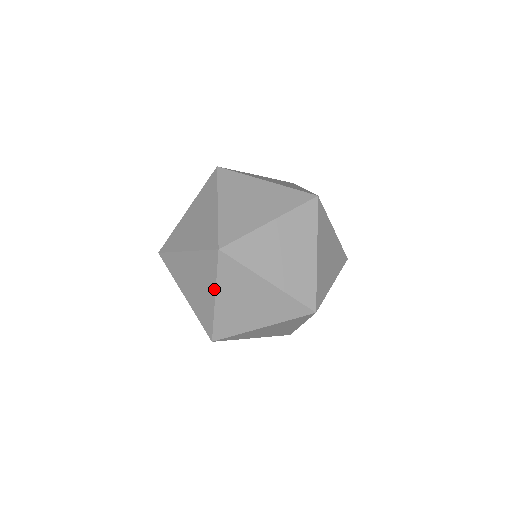
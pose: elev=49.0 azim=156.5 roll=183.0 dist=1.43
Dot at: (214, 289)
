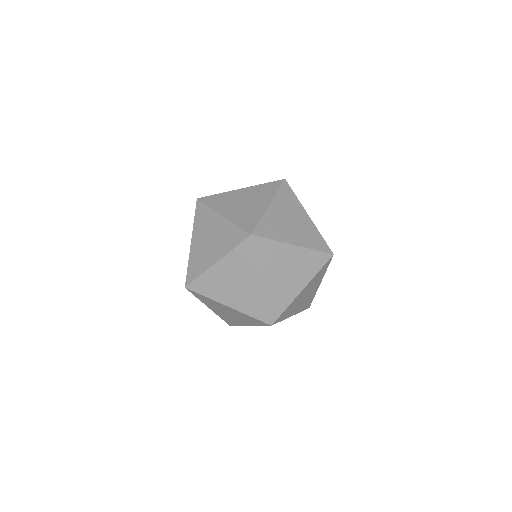
Dot at: (222, 256)
